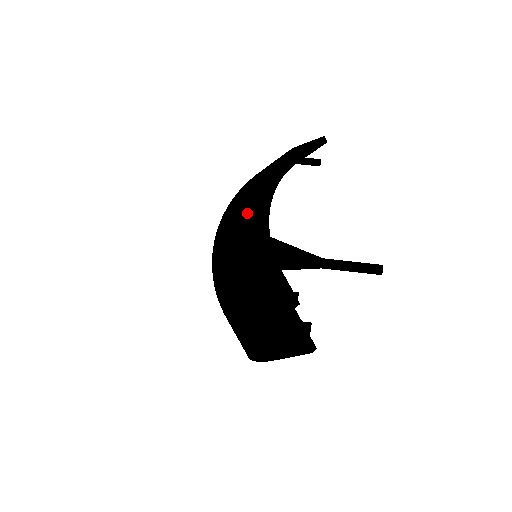
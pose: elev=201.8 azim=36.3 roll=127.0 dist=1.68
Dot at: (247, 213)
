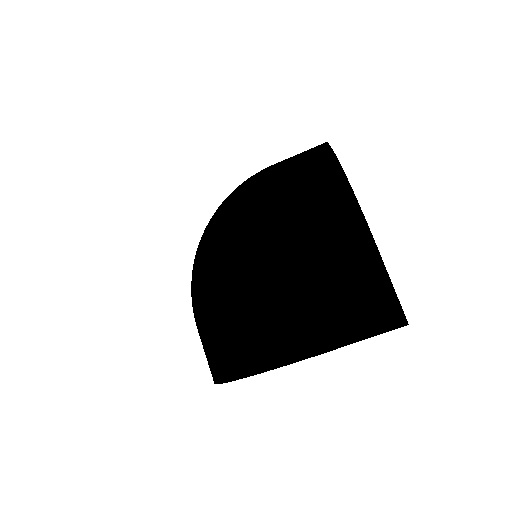
Dot at: (308, 166)
